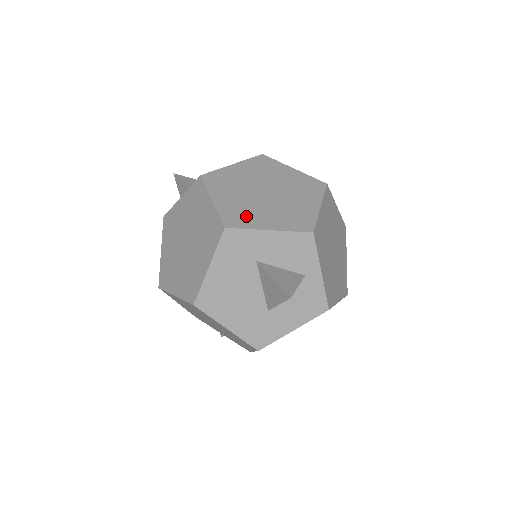
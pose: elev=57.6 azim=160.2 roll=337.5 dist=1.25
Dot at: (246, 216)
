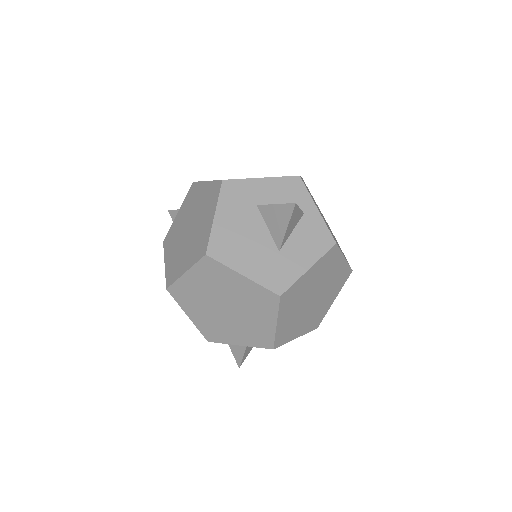
Dot at: occluded
